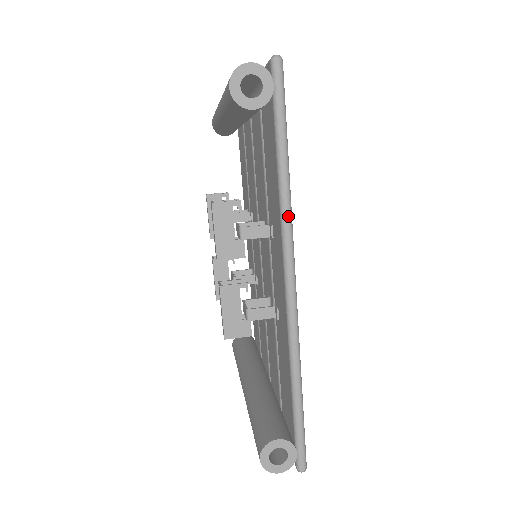
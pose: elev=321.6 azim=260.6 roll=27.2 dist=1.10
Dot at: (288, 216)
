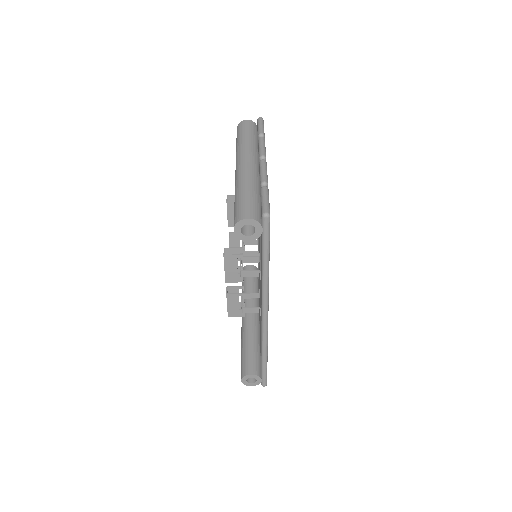
Dot at: (266, 289)
